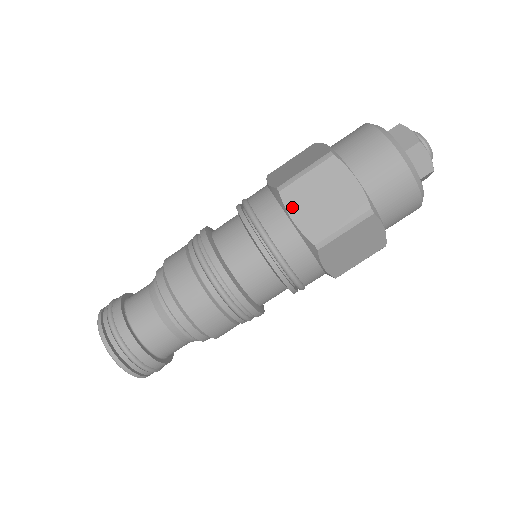
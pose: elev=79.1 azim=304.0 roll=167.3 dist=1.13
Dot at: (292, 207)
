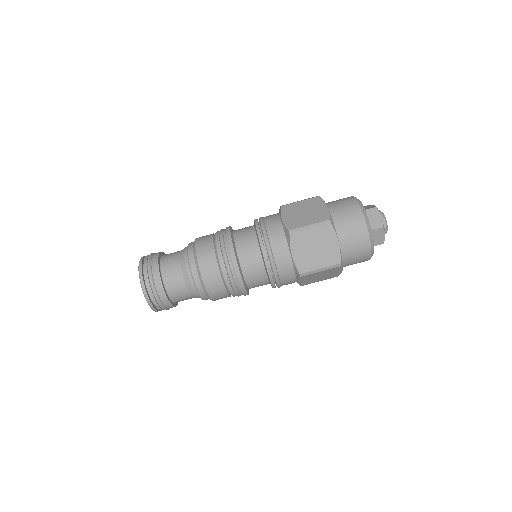
Dot at: (285, 213)
